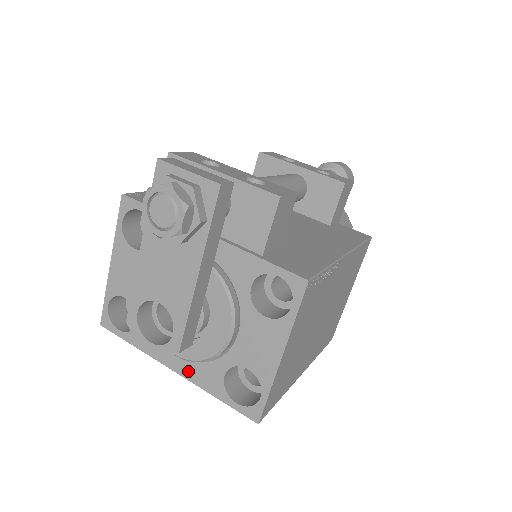
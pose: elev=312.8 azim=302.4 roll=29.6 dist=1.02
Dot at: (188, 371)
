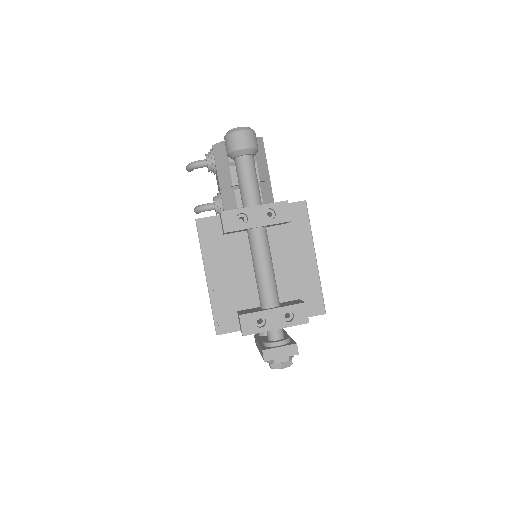
Dot at: occluded
